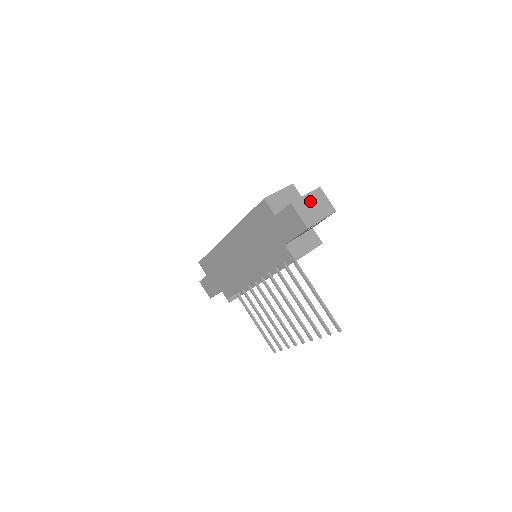
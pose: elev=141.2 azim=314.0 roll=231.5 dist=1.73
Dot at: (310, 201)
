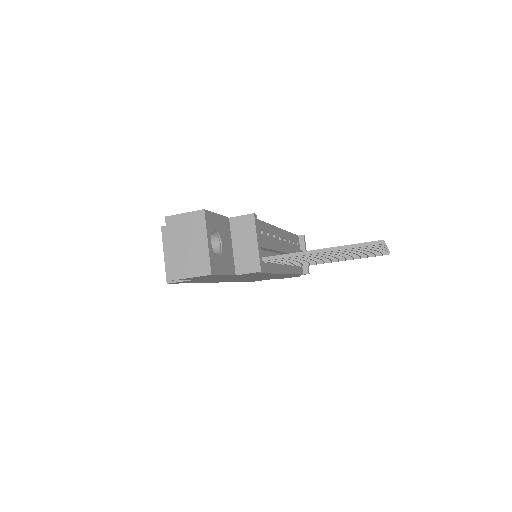
Dot at: (178, 247)
